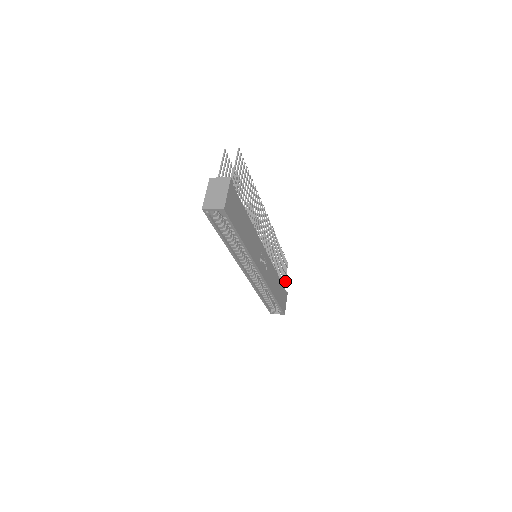
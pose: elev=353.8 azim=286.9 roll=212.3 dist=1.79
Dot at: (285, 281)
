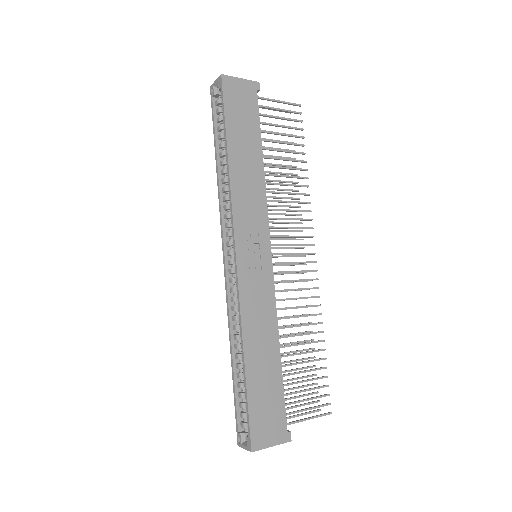
Dot at: (301, 420)
